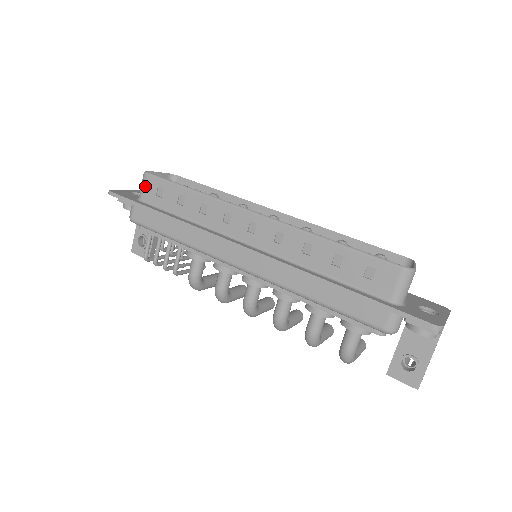
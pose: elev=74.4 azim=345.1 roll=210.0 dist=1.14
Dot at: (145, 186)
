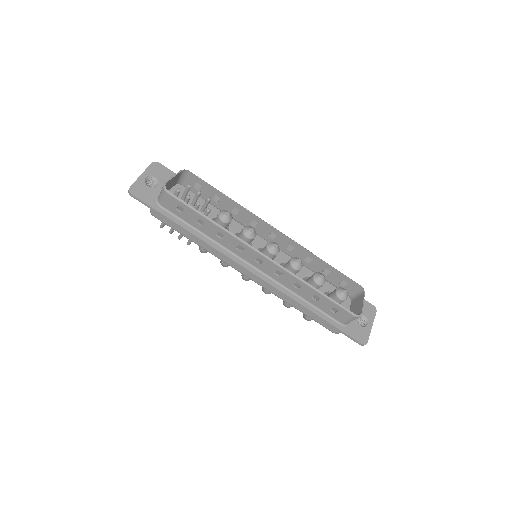
Dot at: (166, 200)
